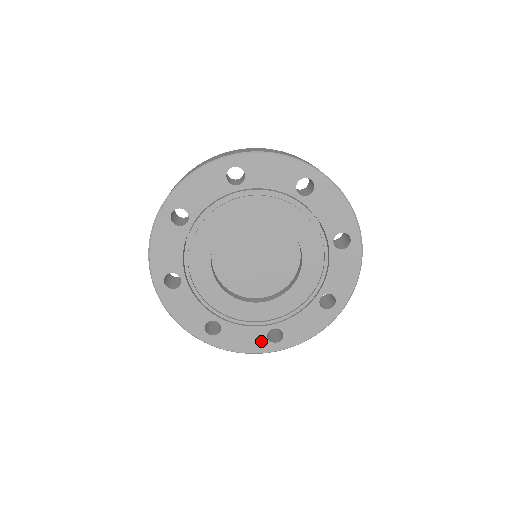
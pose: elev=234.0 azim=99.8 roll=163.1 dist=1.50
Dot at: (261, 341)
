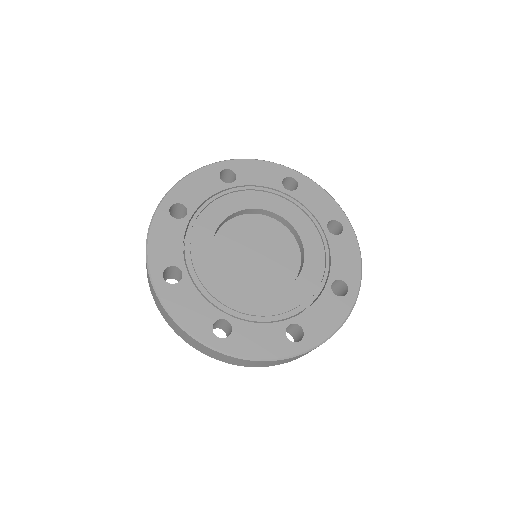
Dot at: (204, 323)
